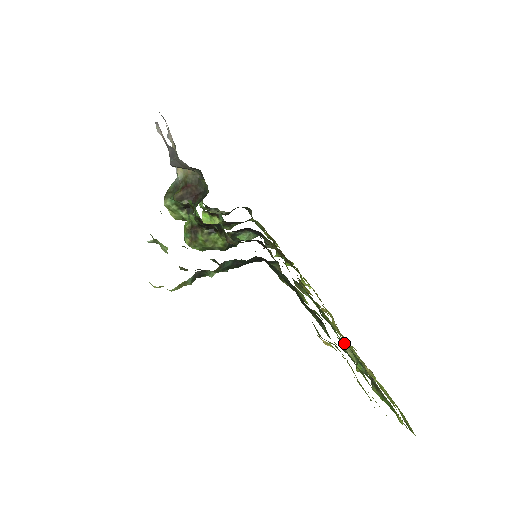
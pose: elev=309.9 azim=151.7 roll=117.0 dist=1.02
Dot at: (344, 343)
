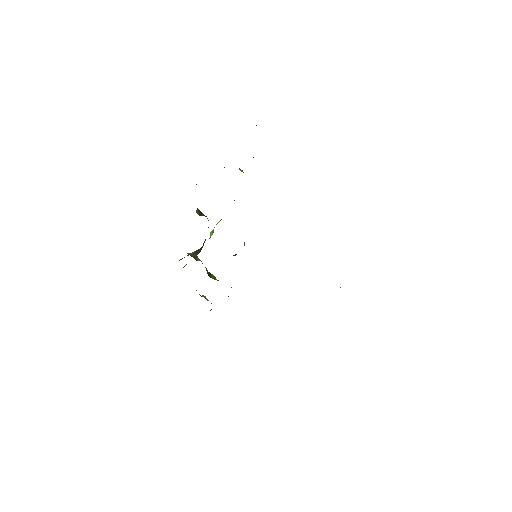
Dot at: occluded
